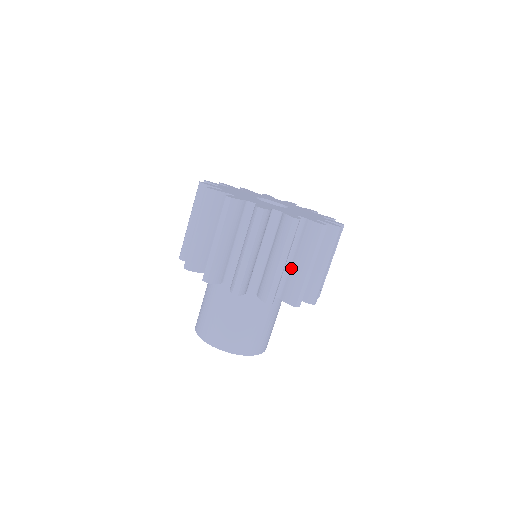
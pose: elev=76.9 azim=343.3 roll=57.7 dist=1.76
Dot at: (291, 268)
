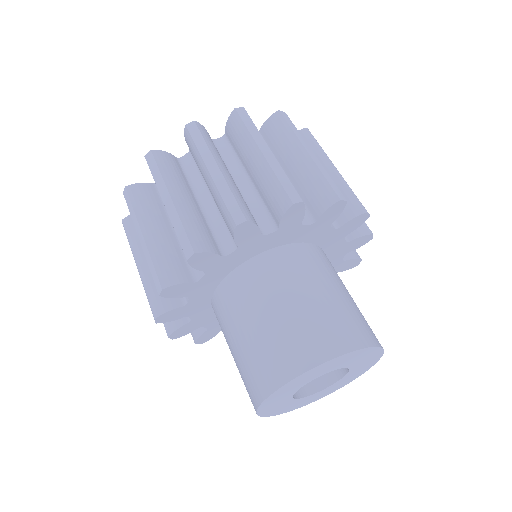
Dot at: occluded
